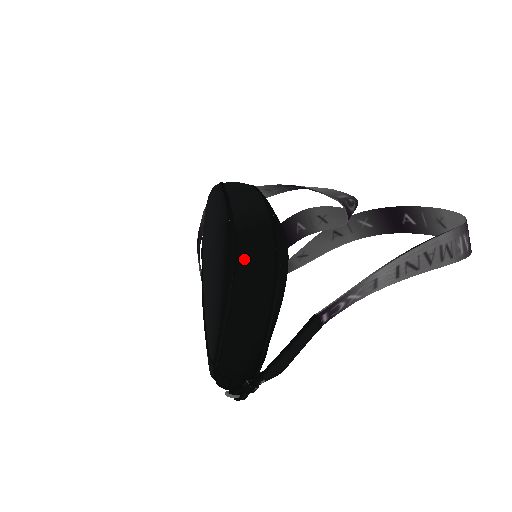
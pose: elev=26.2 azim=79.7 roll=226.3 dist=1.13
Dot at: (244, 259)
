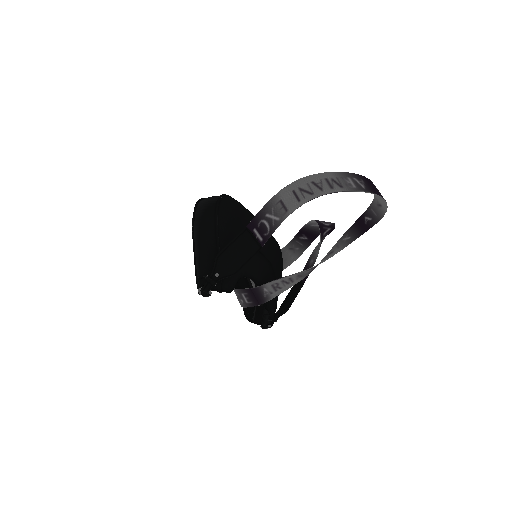
Dot at: (202, 201)
